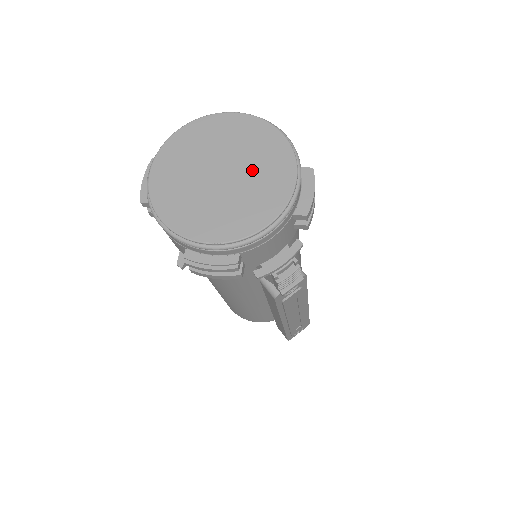
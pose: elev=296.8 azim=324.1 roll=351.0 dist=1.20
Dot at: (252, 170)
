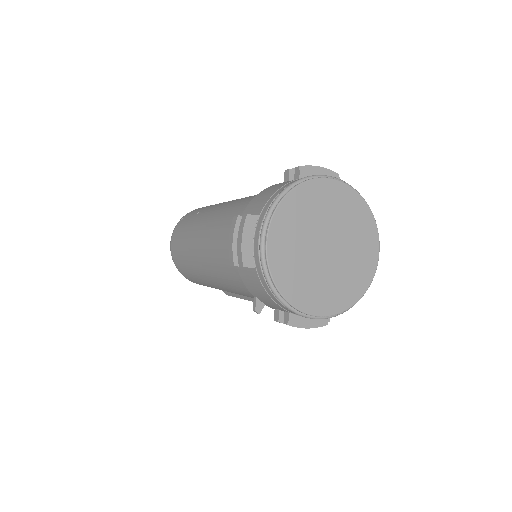
Dot at: (350, 244)
